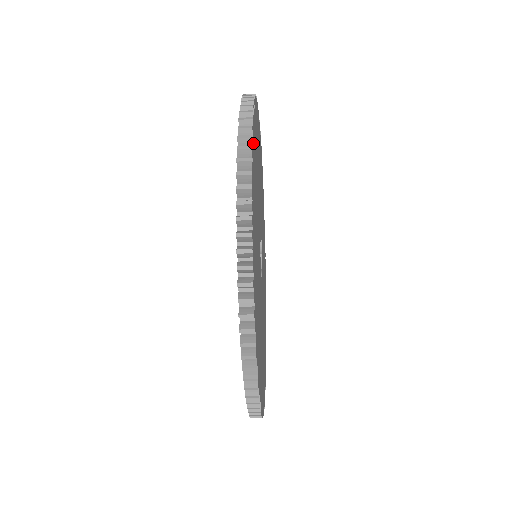
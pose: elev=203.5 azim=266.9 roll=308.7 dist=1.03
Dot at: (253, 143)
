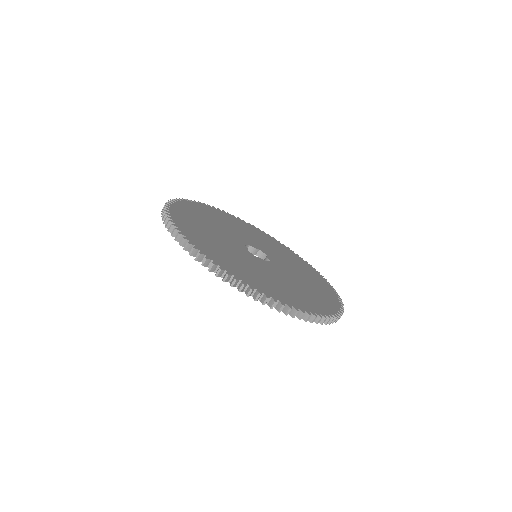
Dot at: (187, 236)
